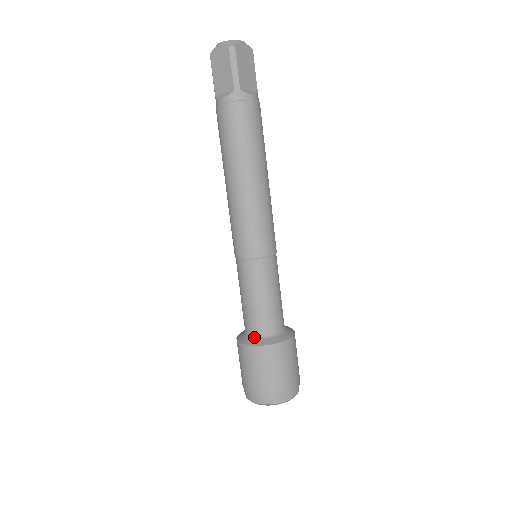
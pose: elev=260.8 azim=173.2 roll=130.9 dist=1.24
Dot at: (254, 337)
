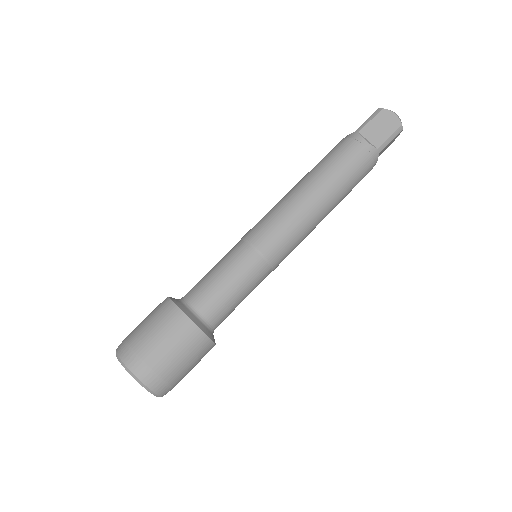
Dot at: occluded
